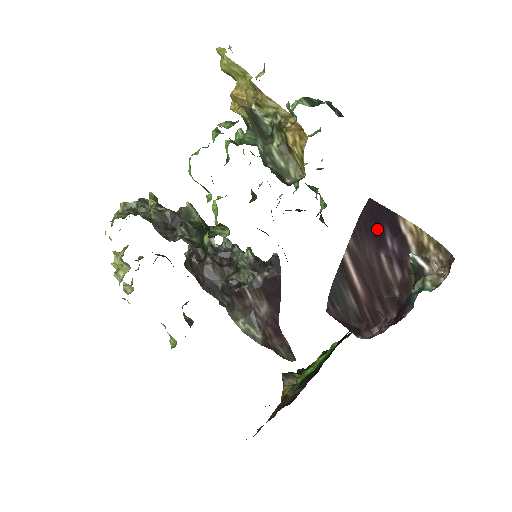
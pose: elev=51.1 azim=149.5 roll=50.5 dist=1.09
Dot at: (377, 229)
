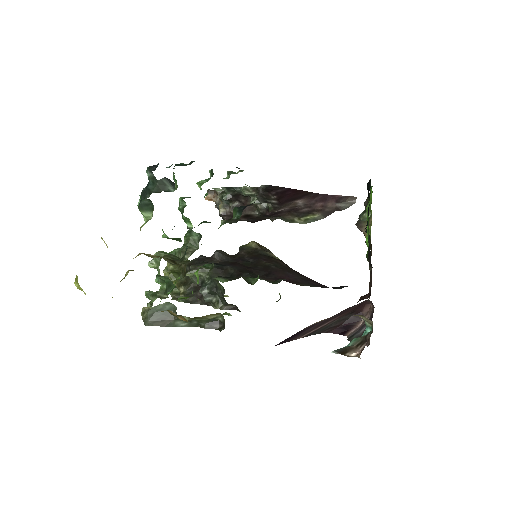
Dot at: occluded
